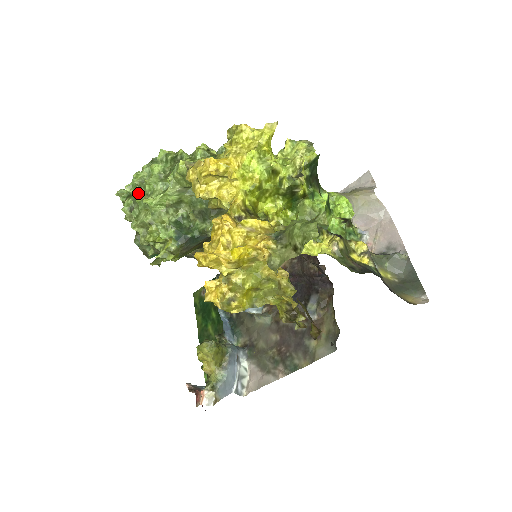
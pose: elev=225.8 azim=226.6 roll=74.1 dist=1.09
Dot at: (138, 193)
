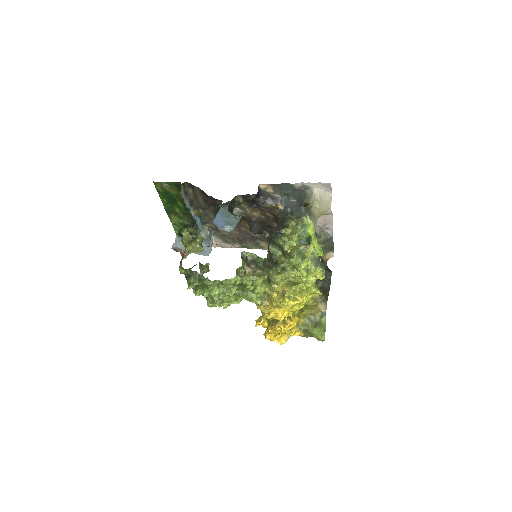
Dot at: (215, 300)
